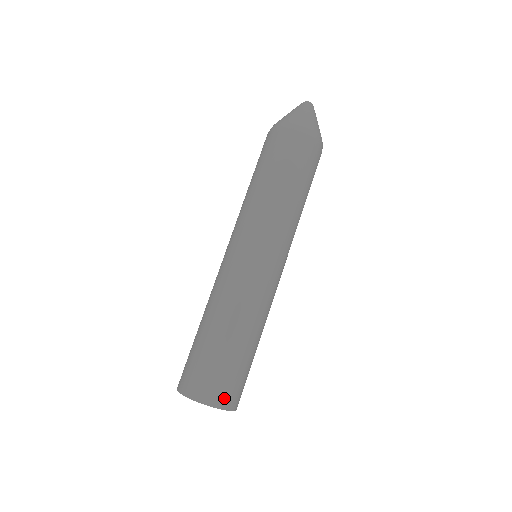
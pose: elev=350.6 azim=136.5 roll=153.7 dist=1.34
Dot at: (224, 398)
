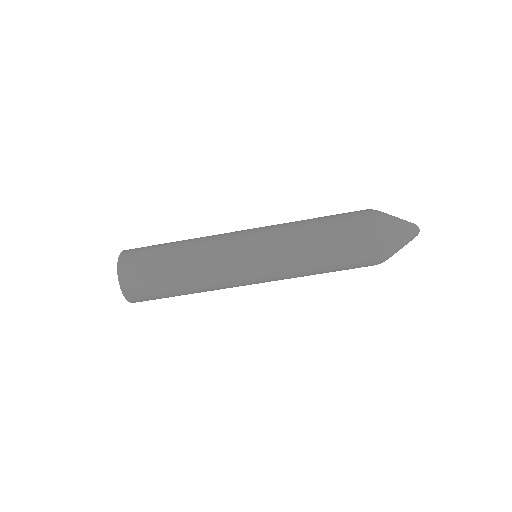
Dot at: (128, 256)
